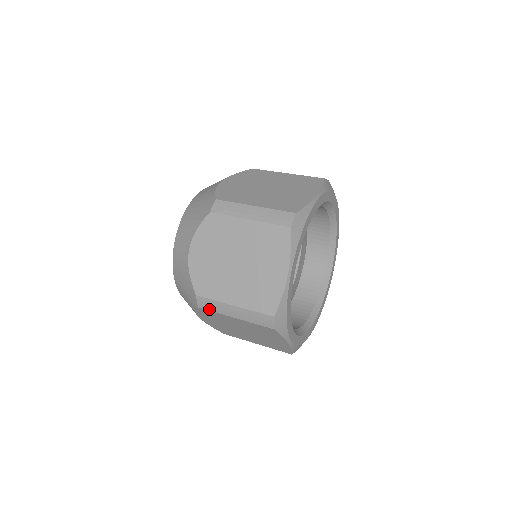
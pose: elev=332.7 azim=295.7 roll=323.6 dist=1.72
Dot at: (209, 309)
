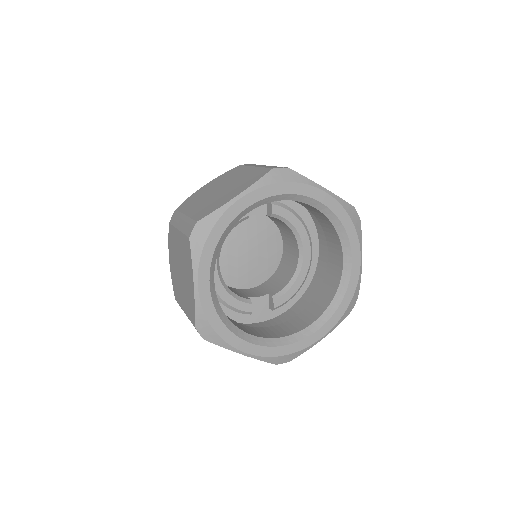
Dot at: (173, 223)
